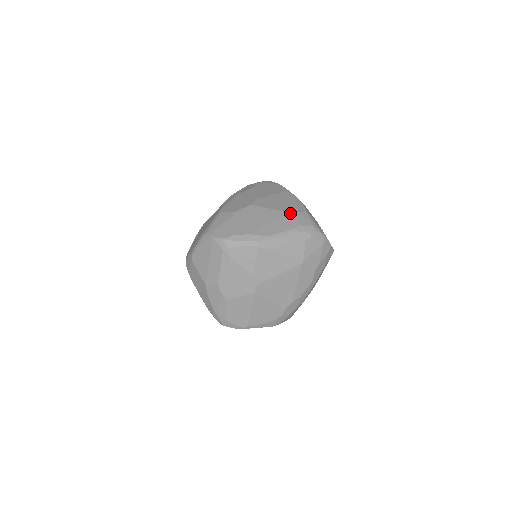
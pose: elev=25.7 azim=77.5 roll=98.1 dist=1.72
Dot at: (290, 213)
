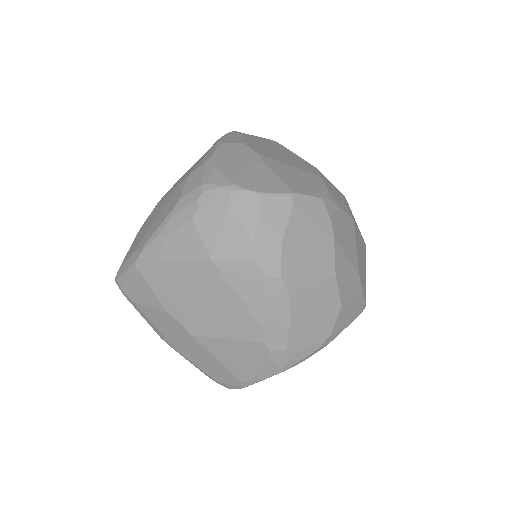
Dot at: (180, 184)
